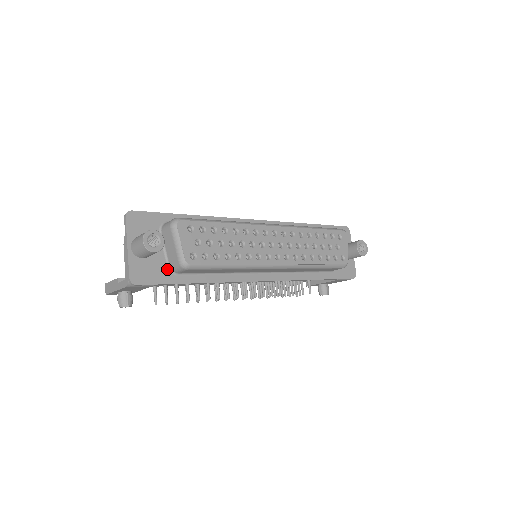
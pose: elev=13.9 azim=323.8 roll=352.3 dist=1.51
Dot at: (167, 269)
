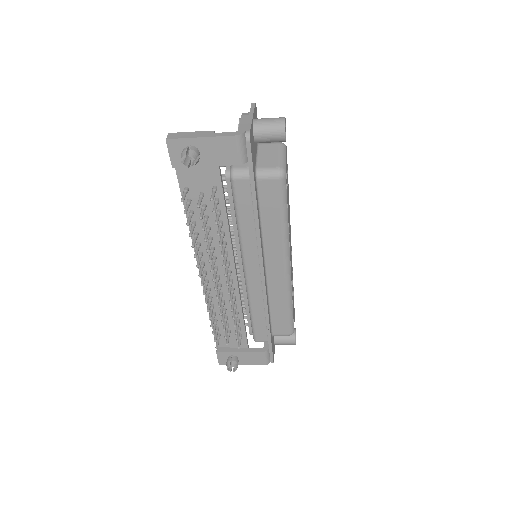
Dot at: (255, 167)
